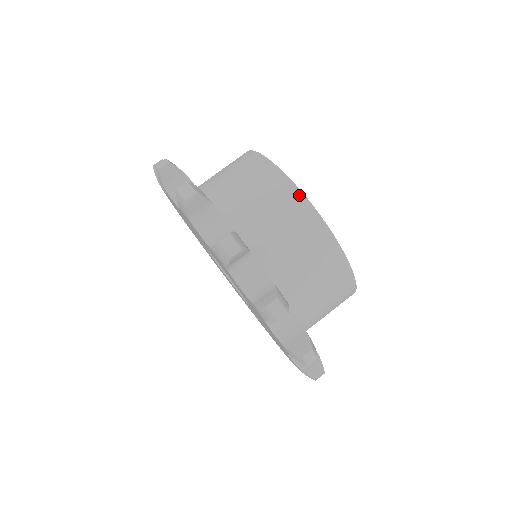
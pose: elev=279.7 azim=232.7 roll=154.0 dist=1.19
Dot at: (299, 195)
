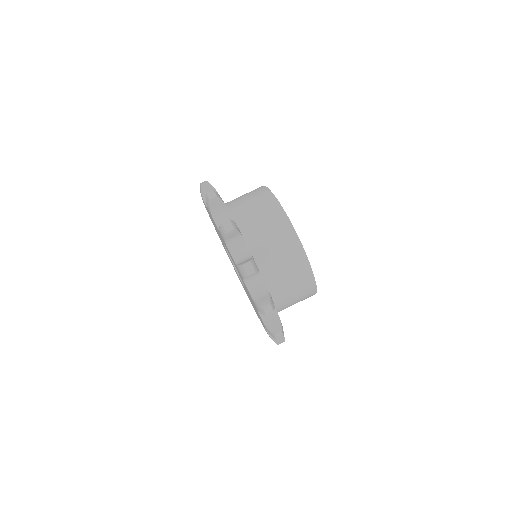
Dot at: (281, 211)
